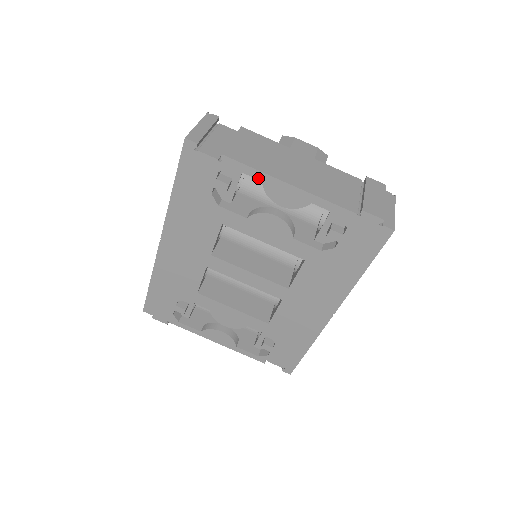
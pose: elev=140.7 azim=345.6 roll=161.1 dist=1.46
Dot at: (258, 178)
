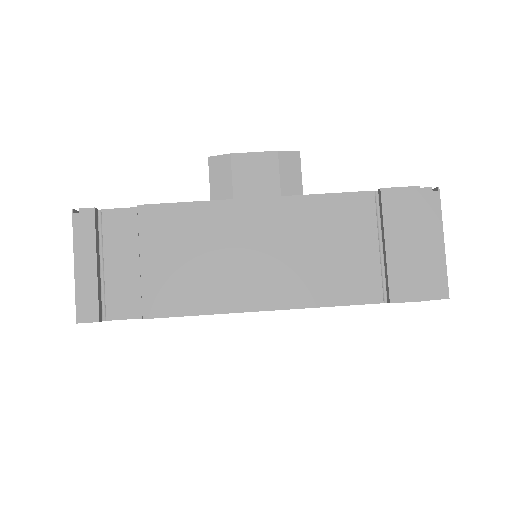
Dot at: occluded
